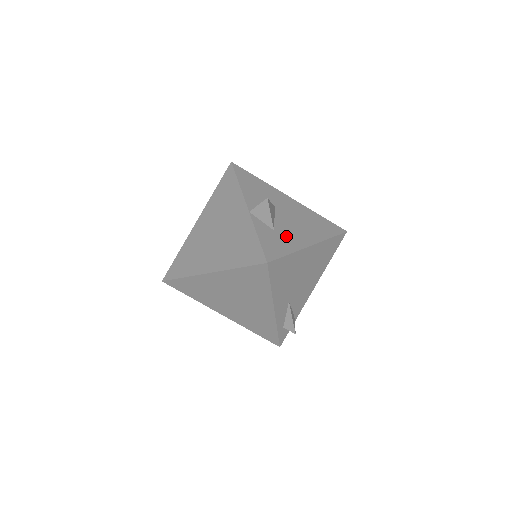
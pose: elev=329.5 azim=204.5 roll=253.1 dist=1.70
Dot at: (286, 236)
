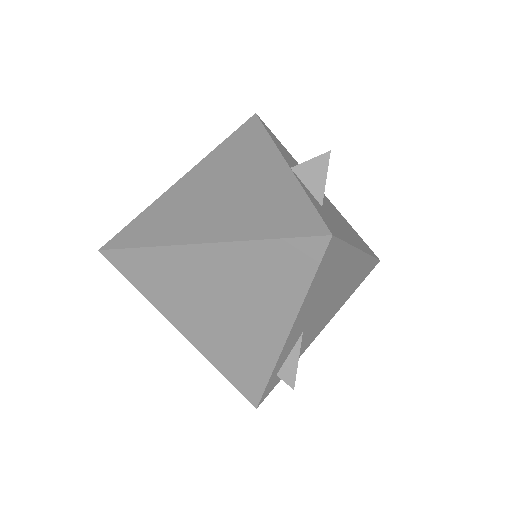
Dot at: (335, 222)
